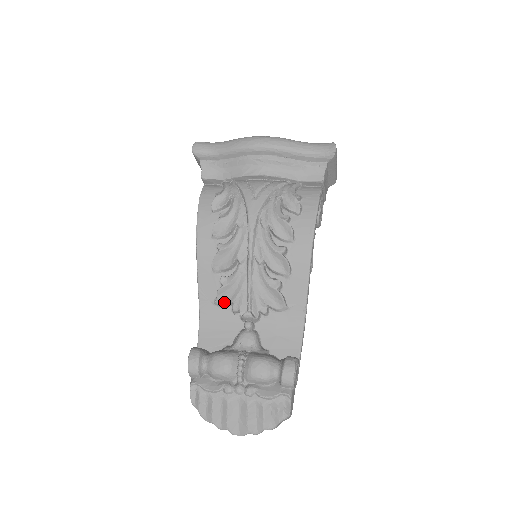
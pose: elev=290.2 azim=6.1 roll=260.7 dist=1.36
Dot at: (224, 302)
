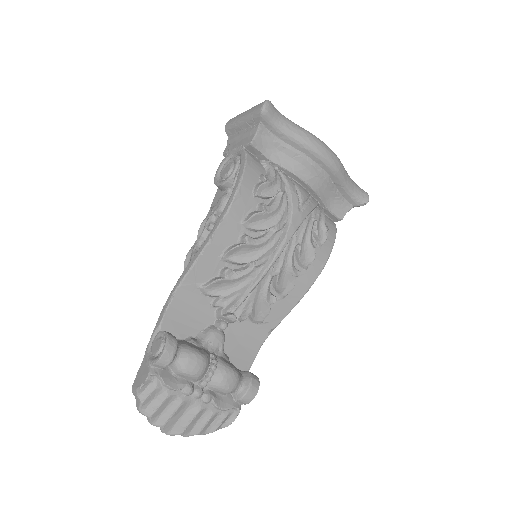
Dot at: (212, 292)
